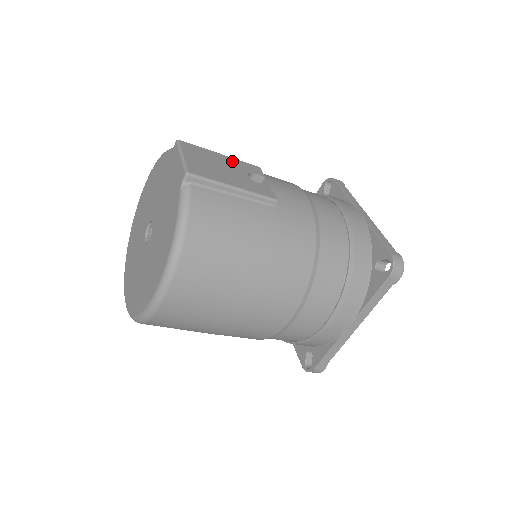
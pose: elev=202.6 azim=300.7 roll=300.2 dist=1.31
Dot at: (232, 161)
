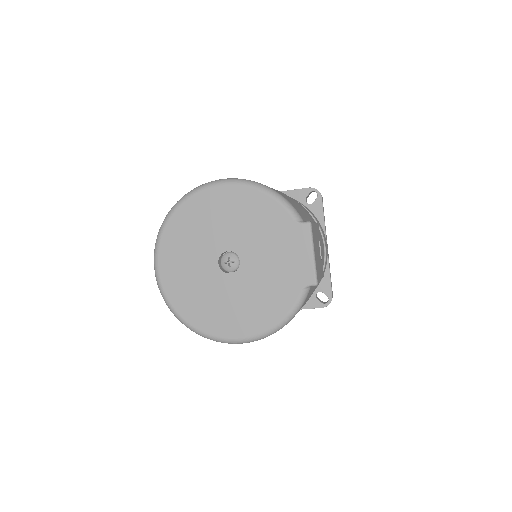
Dot at: occluded
